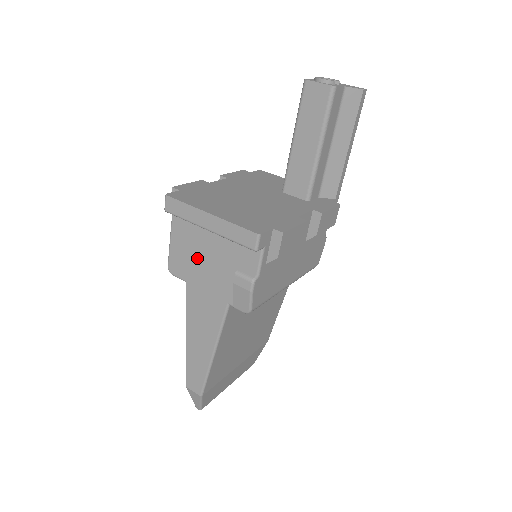
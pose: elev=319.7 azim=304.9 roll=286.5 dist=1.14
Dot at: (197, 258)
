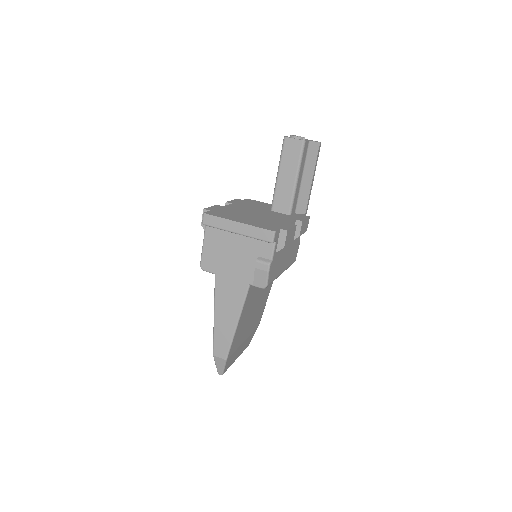
Dot at: (225, 255)
